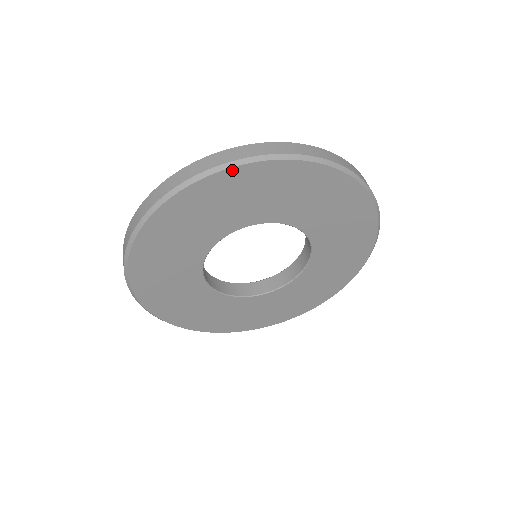
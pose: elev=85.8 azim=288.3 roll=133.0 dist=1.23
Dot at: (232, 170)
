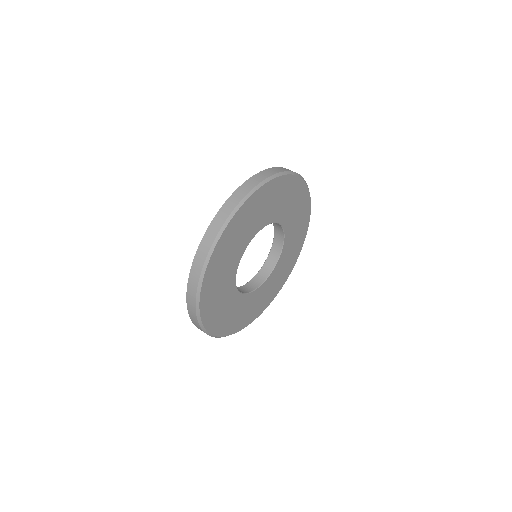
Dot at: (259, 190)
